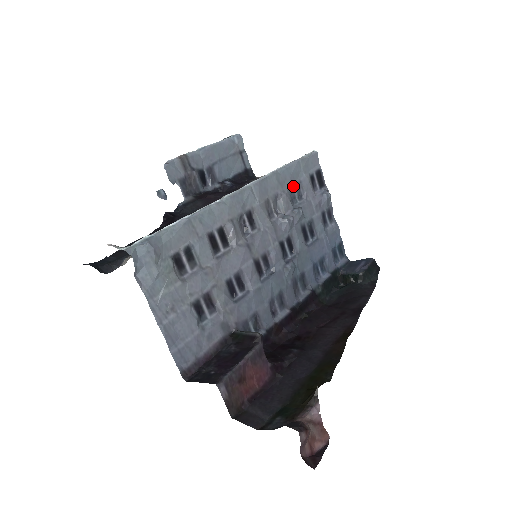
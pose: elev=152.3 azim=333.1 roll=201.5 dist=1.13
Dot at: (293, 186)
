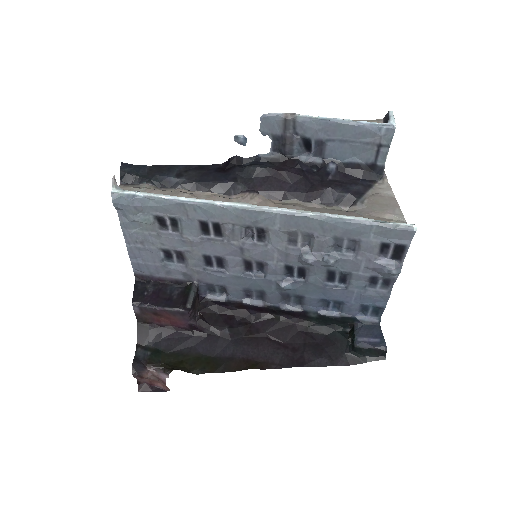
Dot at: (345, 238)
